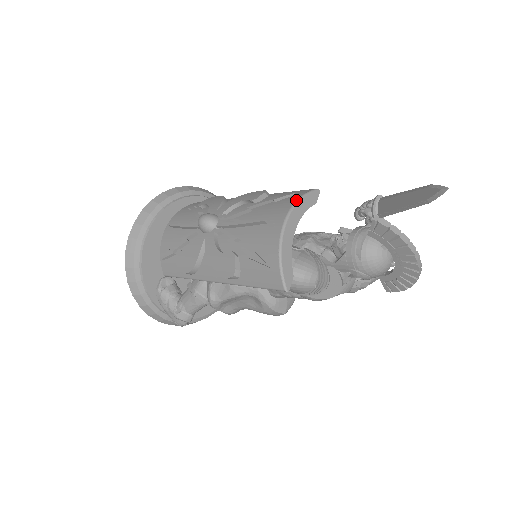
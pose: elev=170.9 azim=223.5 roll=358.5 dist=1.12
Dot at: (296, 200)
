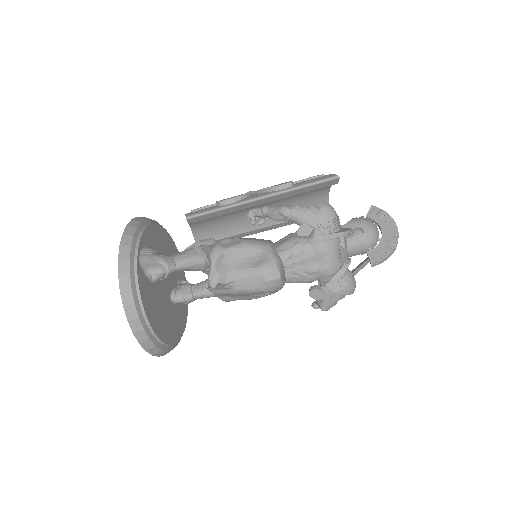
Dot at: occluded
